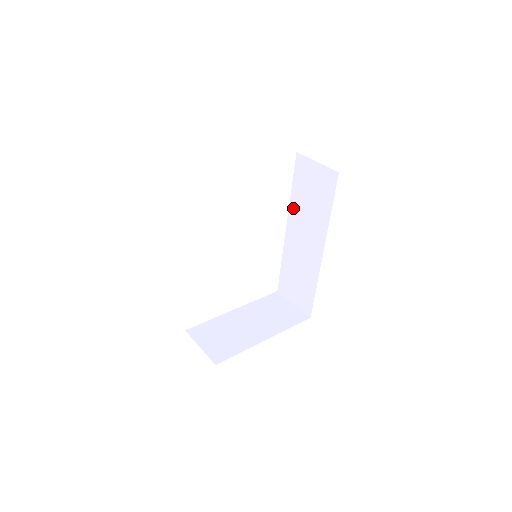
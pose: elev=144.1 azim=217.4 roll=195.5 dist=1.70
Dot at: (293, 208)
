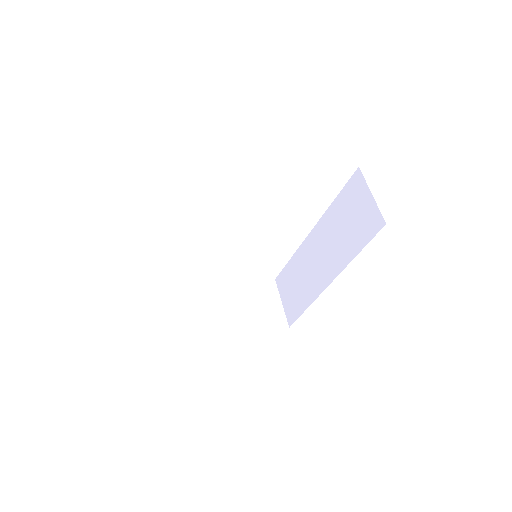
Dot at: (326, 219)
